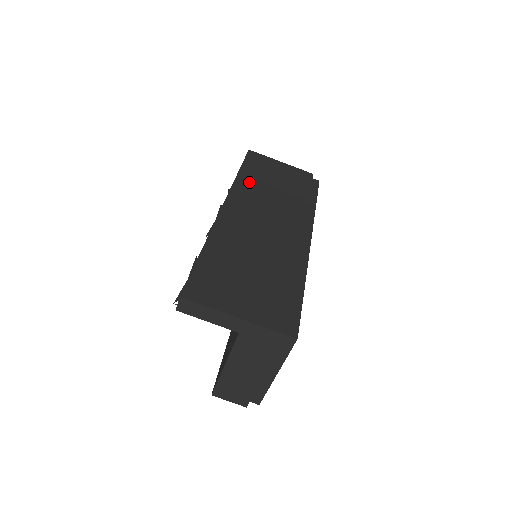
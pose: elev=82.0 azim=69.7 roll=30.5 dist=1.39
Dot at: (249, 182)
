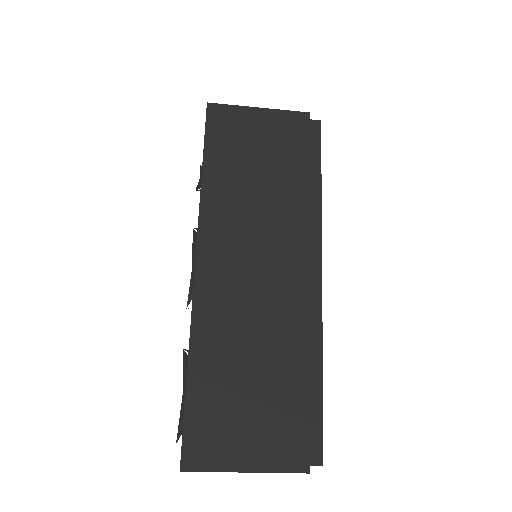
Dot at: (221, 190)
